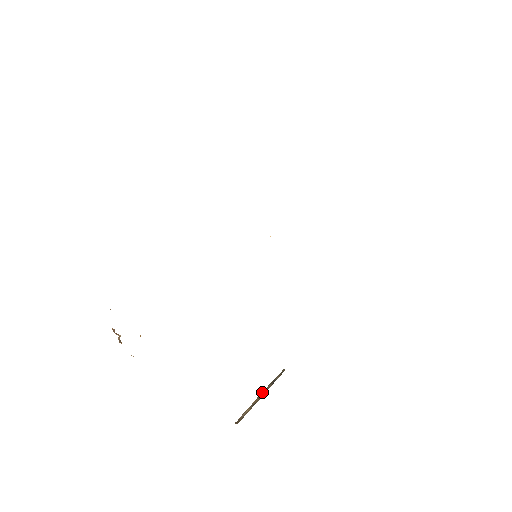
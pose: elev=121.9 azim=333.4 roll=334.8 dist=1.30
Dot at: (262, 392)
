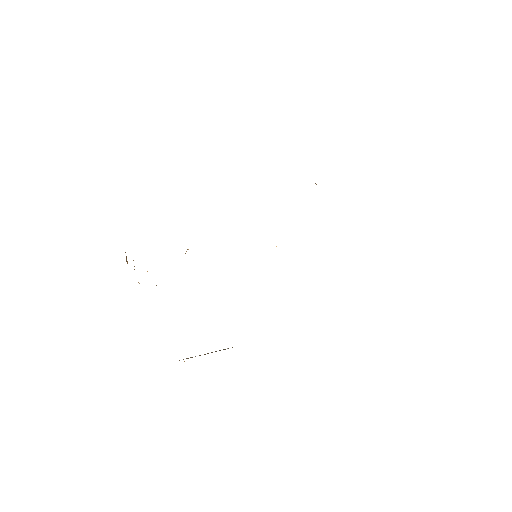
Dot at: occluded
